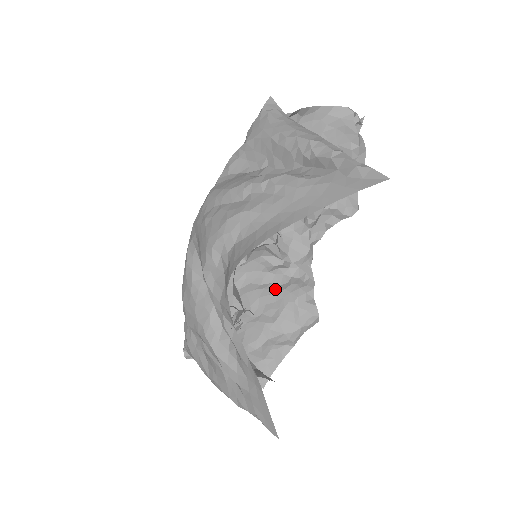
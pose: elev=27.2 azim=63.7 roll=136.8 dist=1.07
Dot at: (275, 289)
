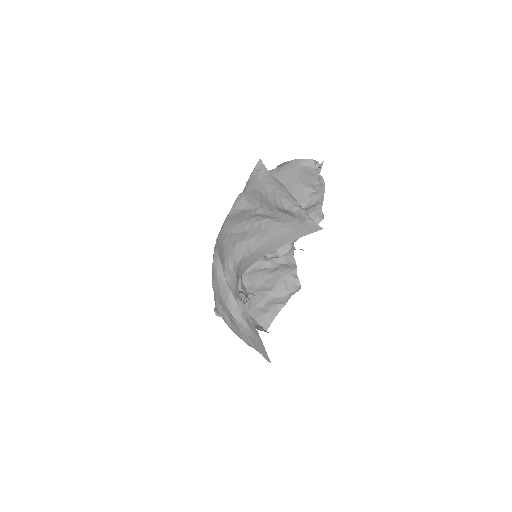
Dot at: (271, 271)
